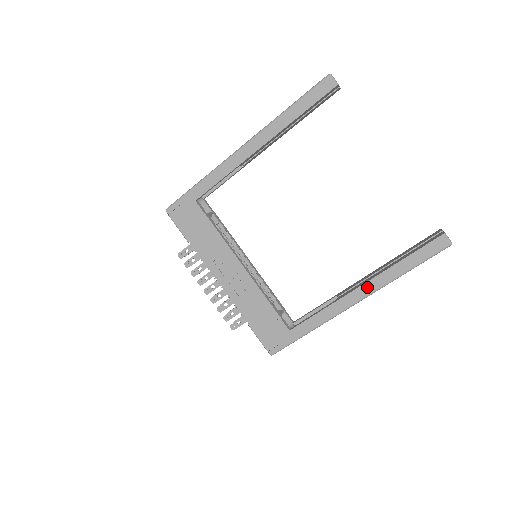
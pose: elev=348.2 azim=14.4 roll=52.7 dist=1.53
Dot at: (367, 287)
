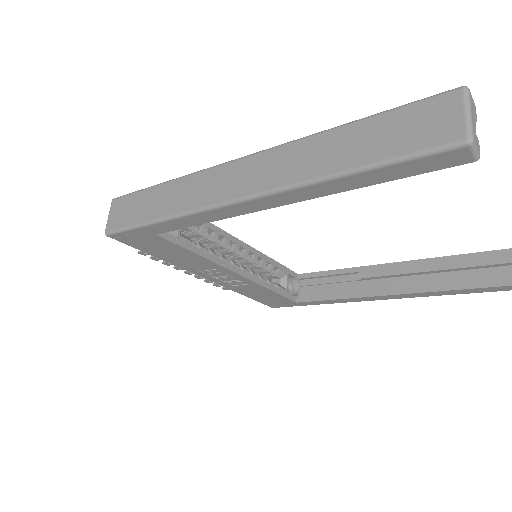
Dot at: (401, 296)
